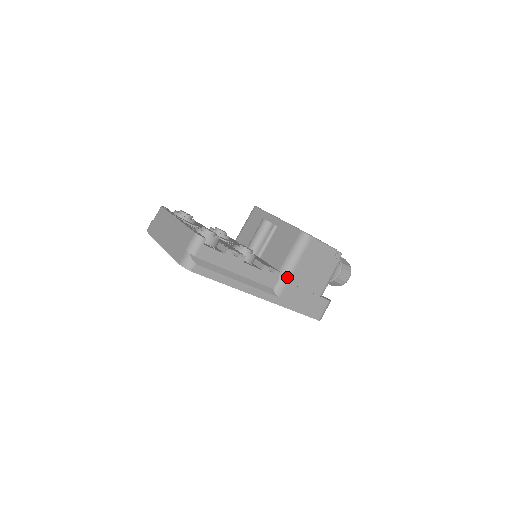
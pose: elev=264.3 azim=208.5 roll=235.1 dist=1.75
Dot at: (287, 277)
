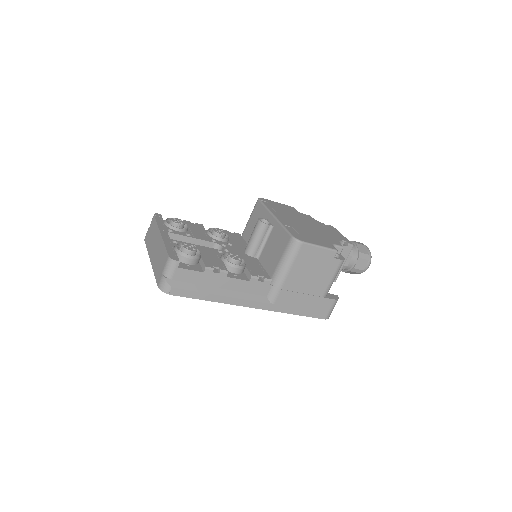
Dot at: (280, 284)
